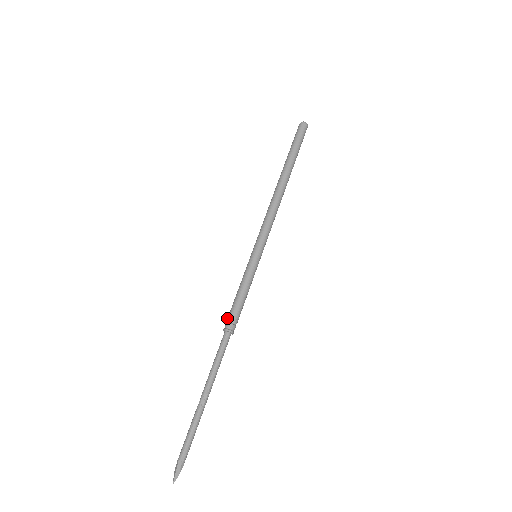
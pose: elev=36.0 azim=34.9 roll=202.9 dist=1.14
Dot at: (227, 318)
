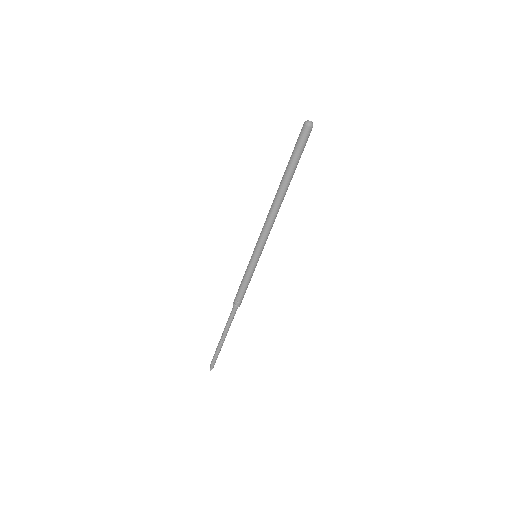
Dot at: (235, 297)
